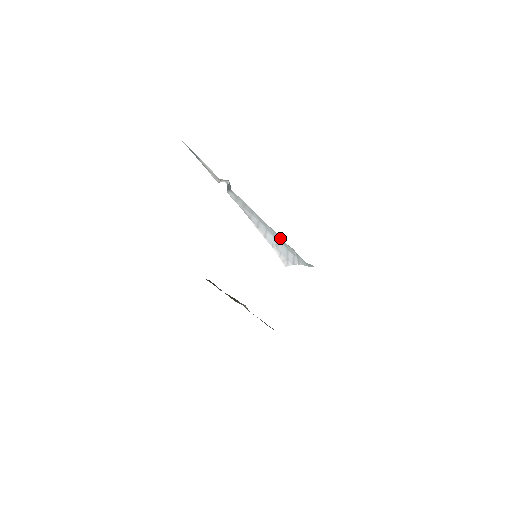
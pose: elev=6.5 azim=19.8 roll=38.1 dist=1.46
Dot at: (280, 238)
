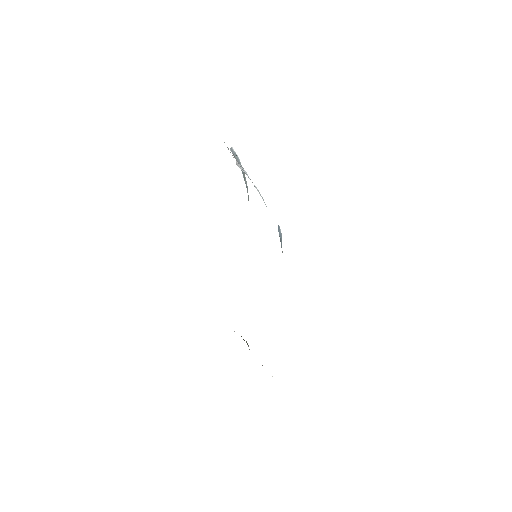
Dot at: occluded
